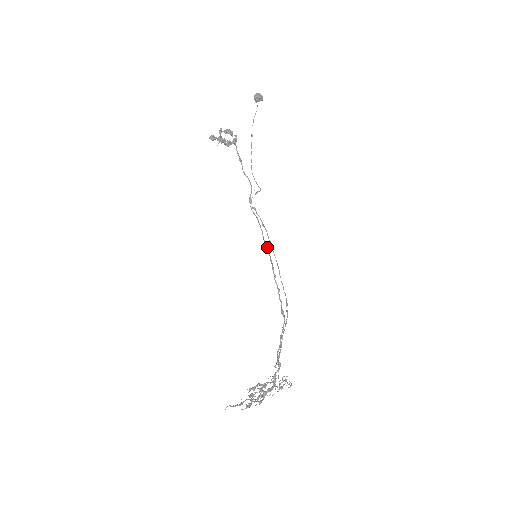
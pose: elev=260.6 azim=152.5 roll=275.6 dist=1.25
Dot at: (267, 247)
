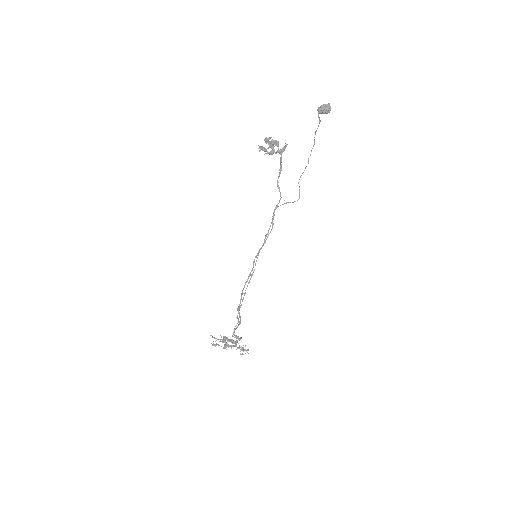
Dot at: (256, 256)
